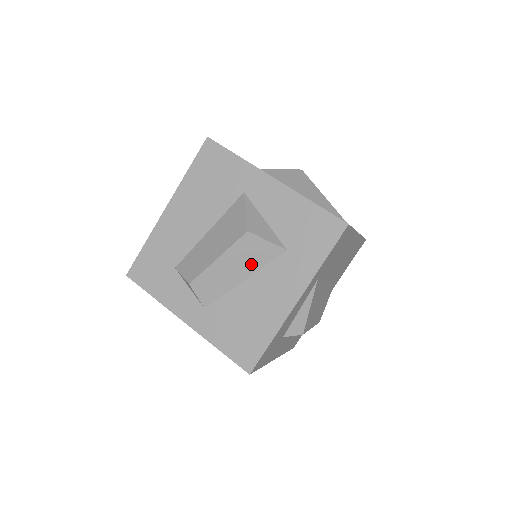
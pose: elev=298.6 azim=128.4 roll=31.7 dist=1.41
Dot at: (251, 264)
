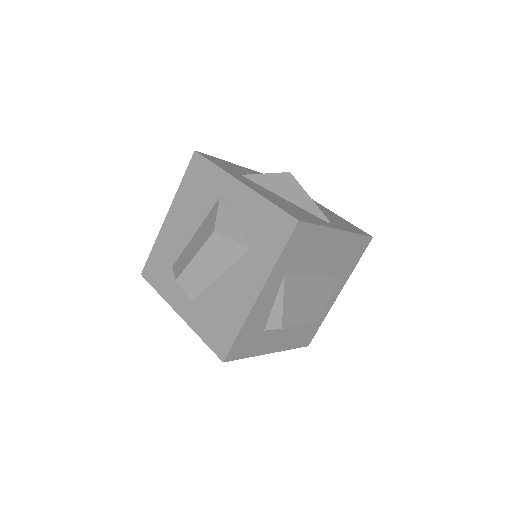
Dot at: (223, 261)
